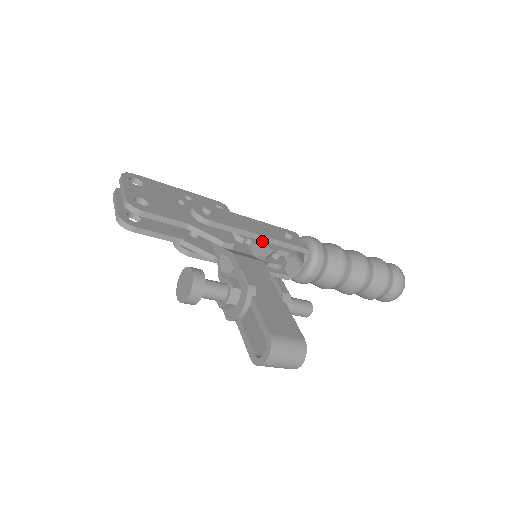
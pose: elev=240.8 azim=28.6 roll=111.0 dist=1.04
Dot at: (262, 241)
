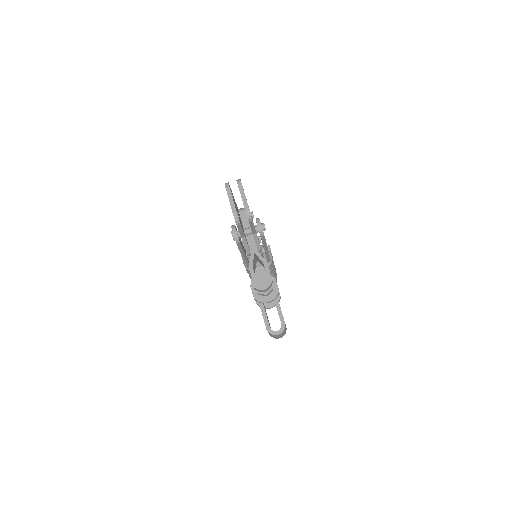
Dot at: occluded
